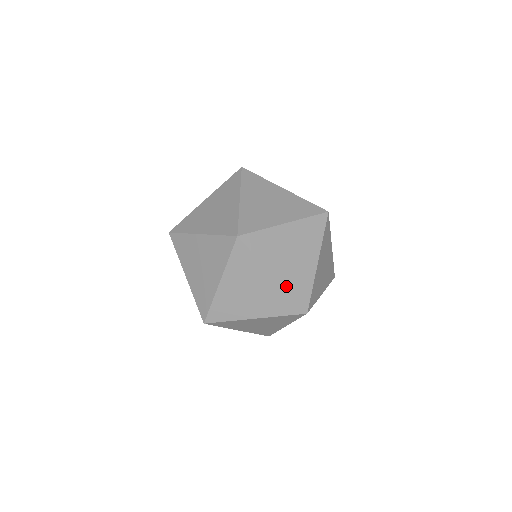
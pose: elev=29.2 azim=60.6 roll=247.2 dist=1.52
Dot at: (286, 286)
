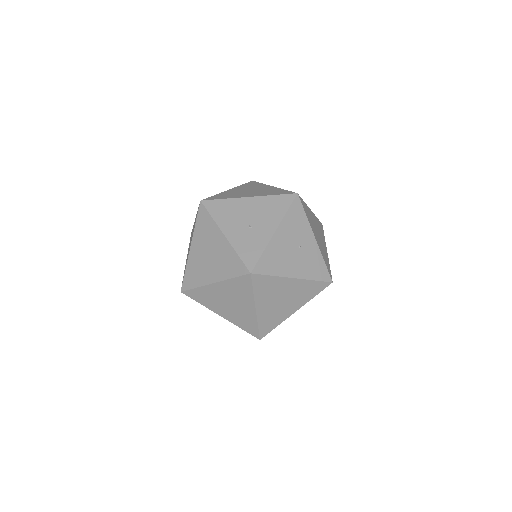
Dot at: (234, 322)
